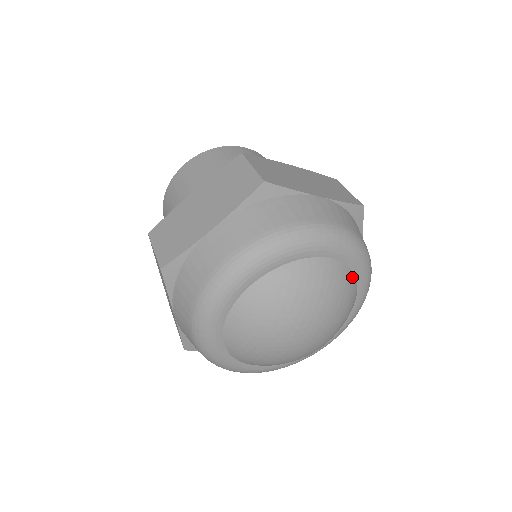
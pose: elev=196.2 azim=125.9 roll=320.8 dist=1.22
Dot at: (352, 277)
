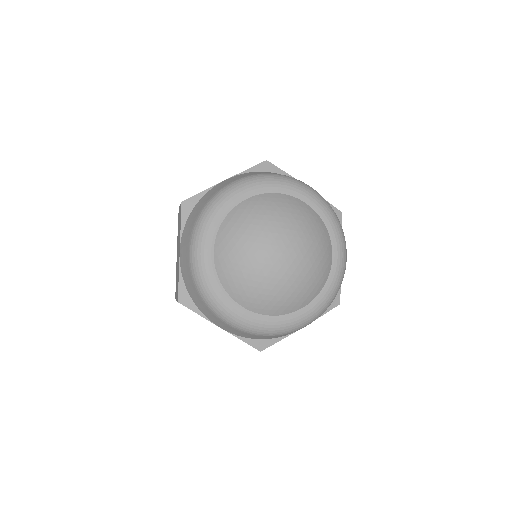
Dot at: (326, 232)
